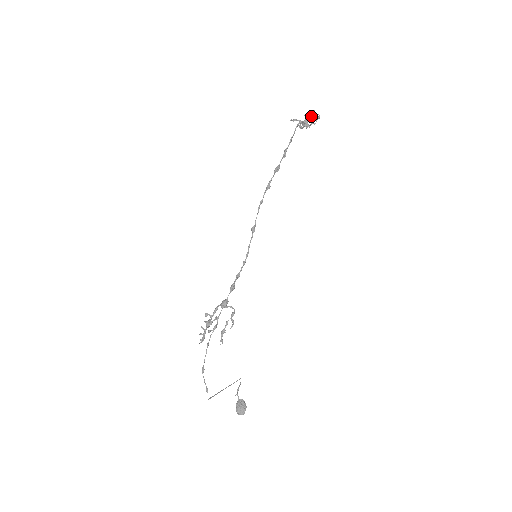
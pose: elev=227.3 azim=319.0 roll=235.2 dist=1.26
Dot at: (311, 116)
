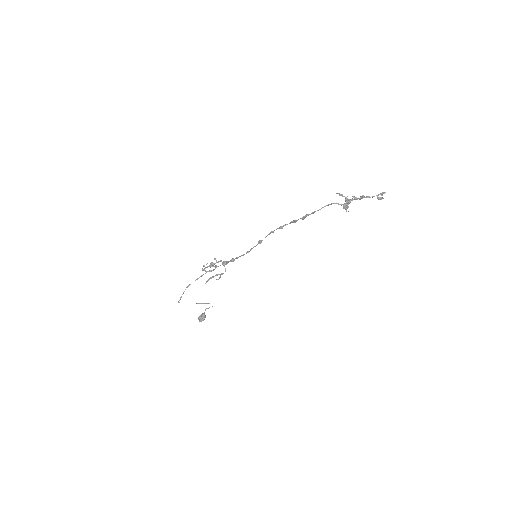
Dot at: (367, 197)
